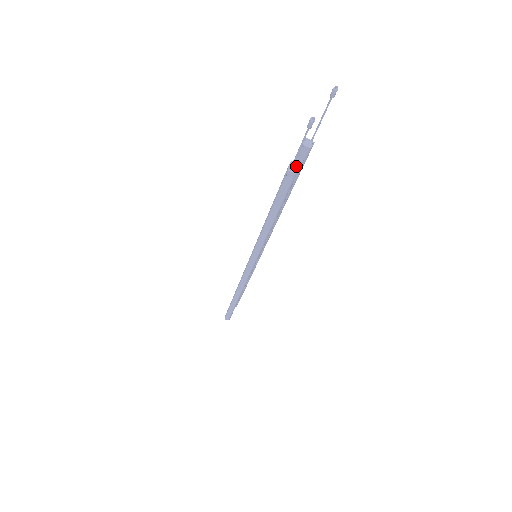
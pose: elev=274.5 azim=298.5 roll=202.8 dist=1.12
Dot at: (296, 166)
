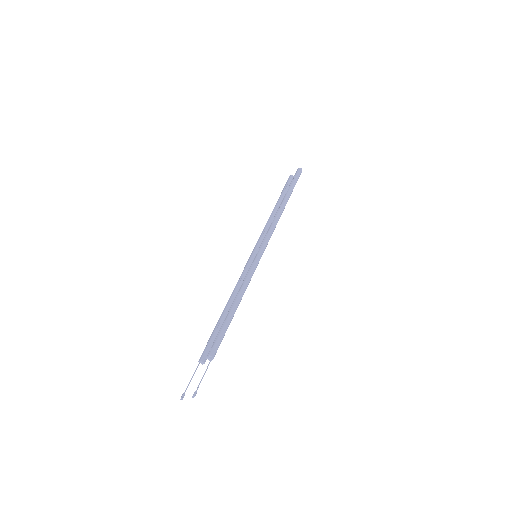
Dot at: (202, 363)
